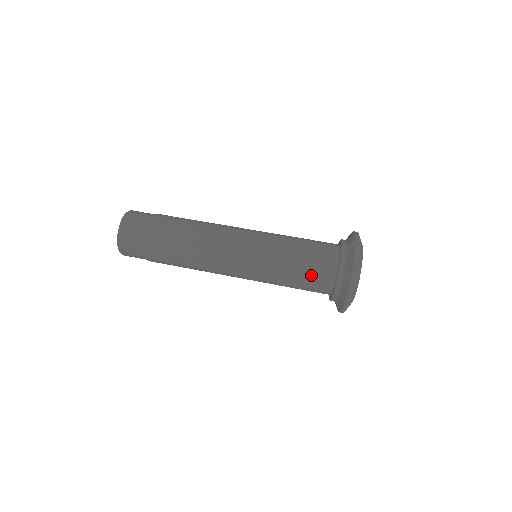
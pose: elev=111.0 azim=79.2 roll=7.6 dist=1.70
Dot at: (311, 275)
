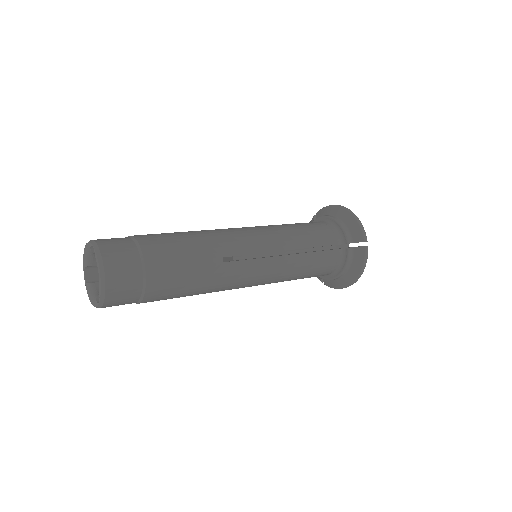
Dot at: (313, 226)
